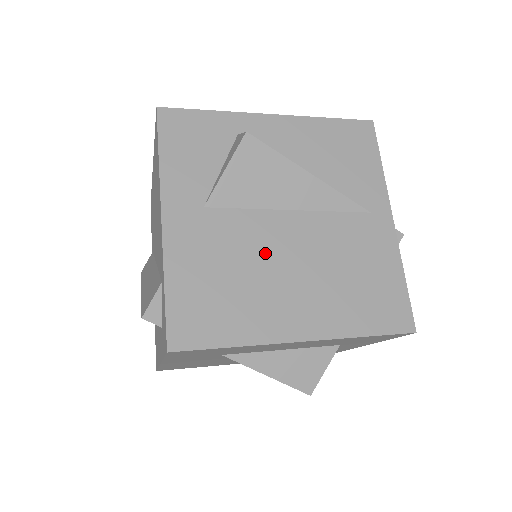
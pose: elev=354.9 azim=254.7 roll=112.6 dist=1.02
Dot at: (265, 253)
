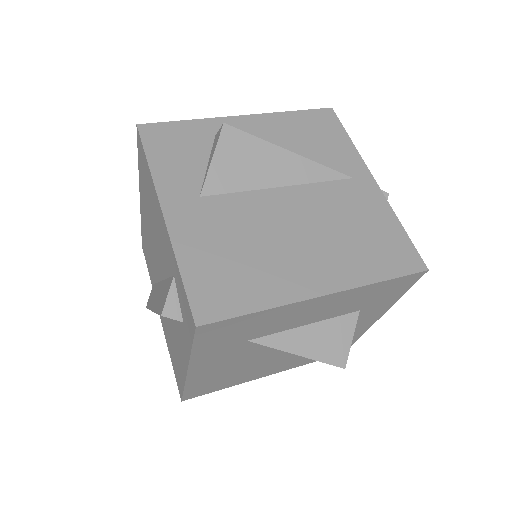
Dot at: (267, 226)
